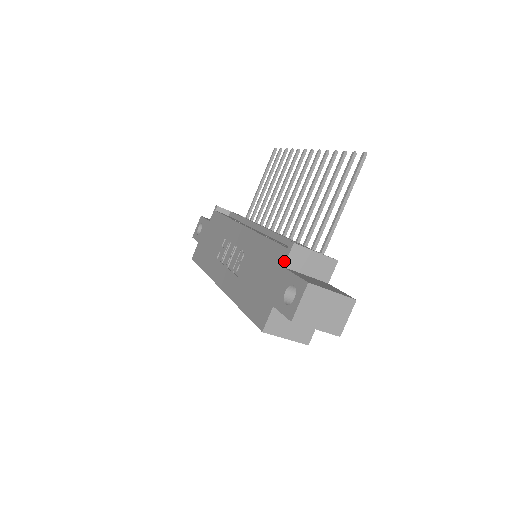
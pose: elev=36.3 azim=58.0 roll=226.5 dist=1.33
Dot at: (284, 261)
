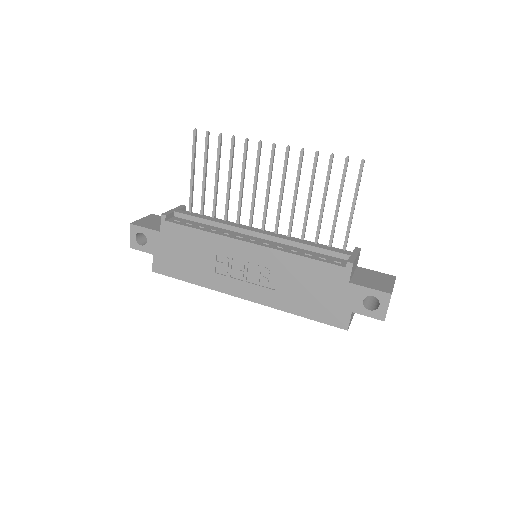
Dot at: (348, 278)
